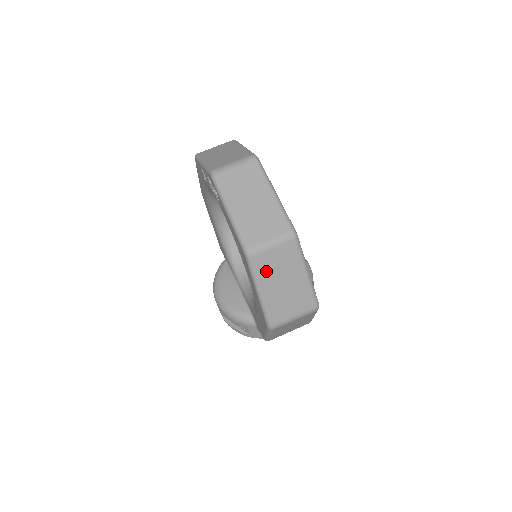
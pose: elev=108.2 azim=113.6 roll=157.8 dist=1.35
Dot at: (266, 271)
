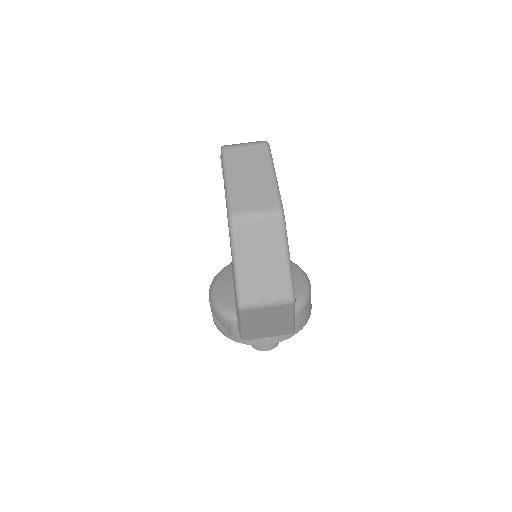
Dot at: (245, 242)
